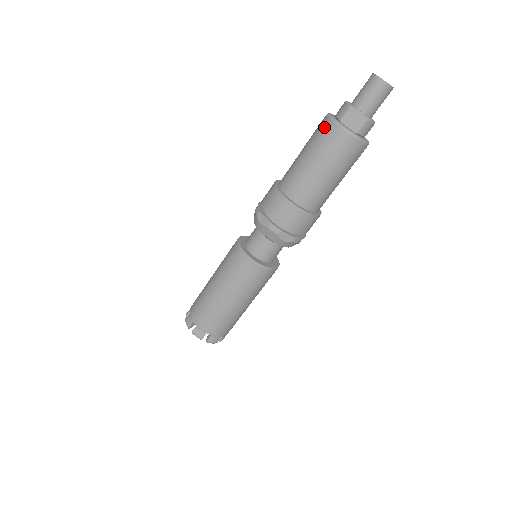
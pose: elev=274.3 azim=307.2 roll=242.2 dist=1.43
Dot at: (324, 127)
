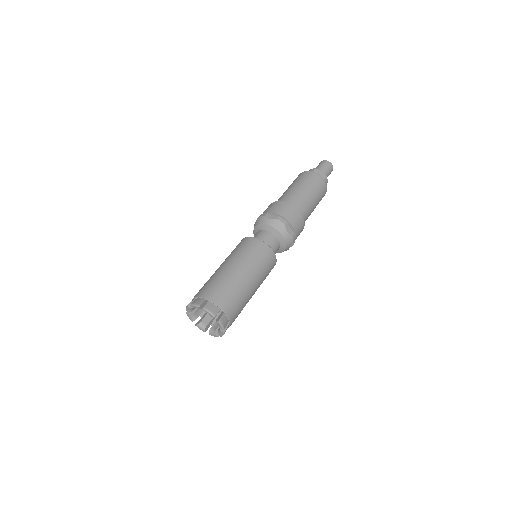
Dot at: (304, 174)
